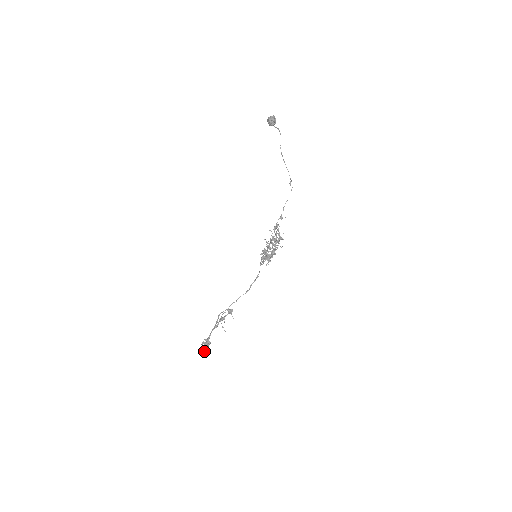
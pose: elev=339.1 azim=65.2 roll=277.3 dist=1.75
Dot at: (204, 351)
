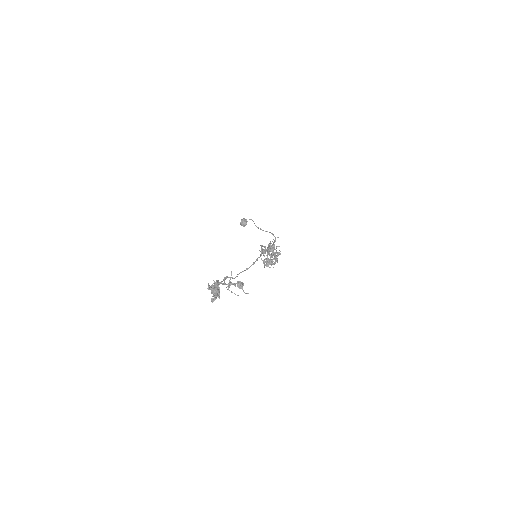
Dot at: (213, 296)
